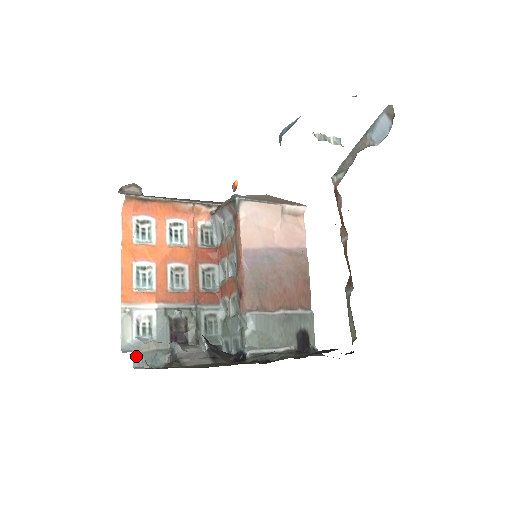
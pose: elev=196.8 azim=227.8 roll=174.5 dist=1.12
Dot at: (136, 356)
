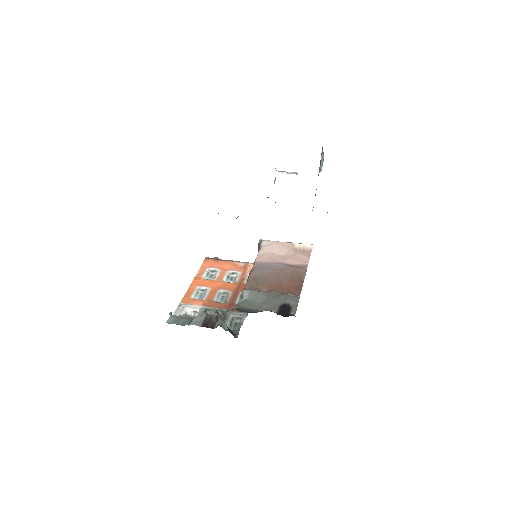
Dot at: (171, 318)
